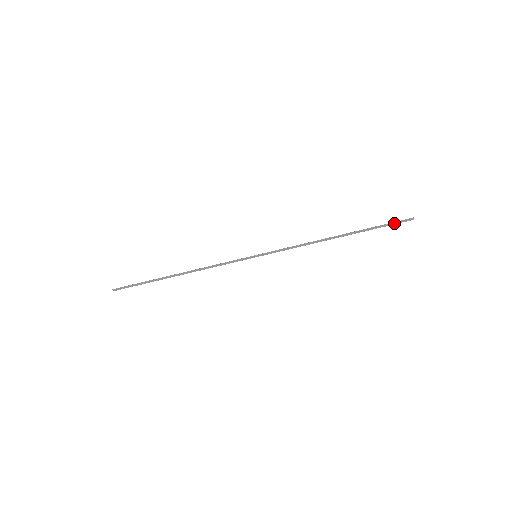
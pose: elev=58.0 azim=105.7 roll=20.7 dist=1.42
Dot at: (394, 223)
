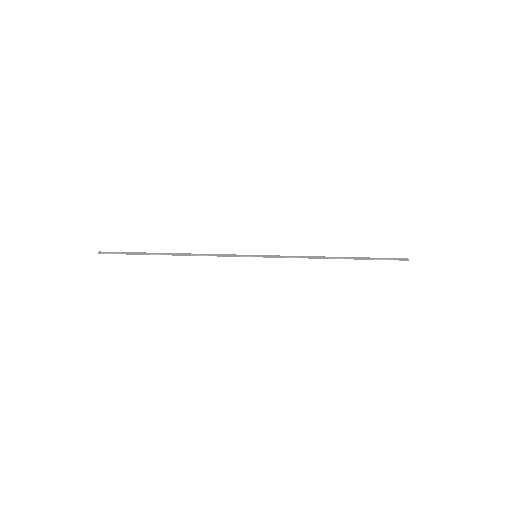
Dot at: (390, 258)
